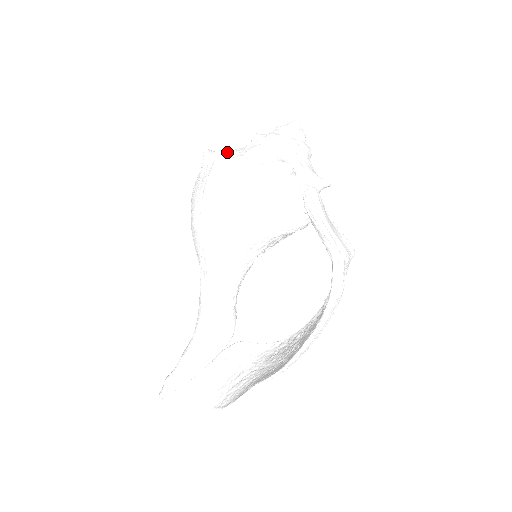
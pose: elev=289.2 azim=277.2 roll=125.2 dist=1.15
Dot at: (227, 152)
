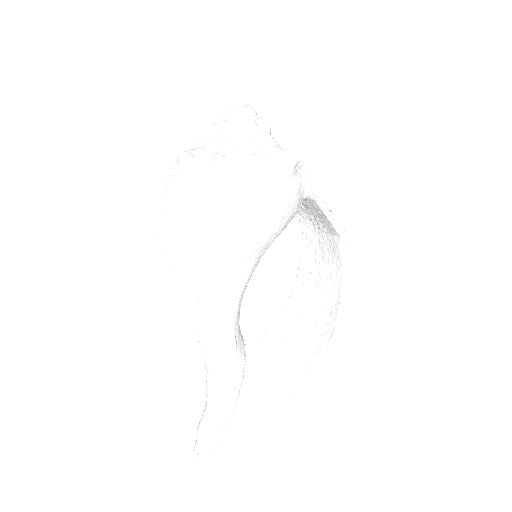
Dot at: (223, 152)
